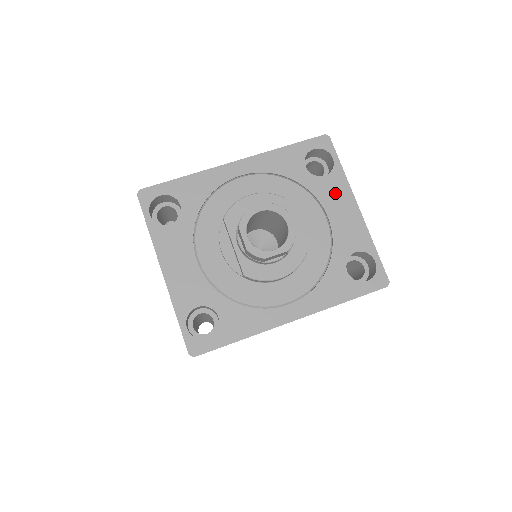
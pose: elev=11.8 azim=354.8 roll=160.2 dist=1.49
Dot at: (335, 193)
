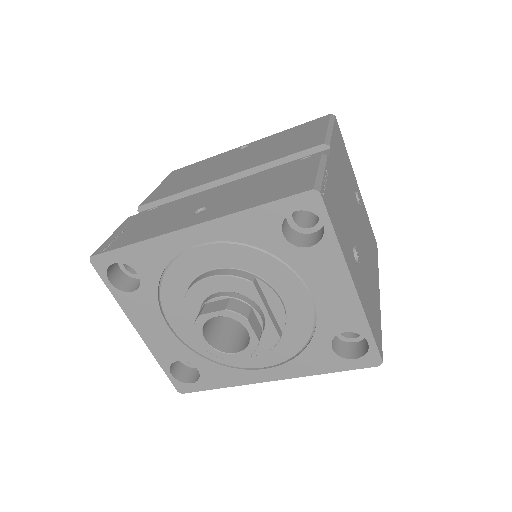
Dot at: (323, 269)
